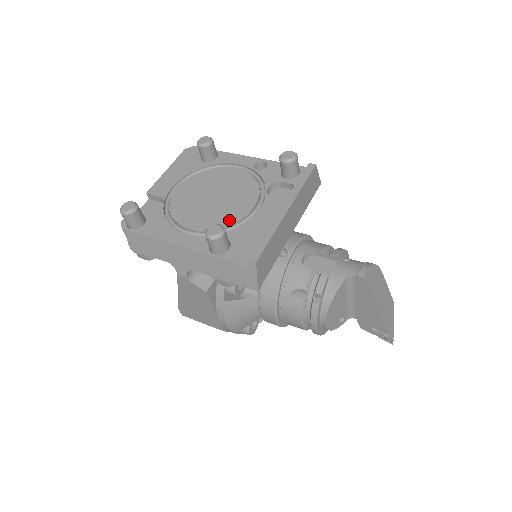
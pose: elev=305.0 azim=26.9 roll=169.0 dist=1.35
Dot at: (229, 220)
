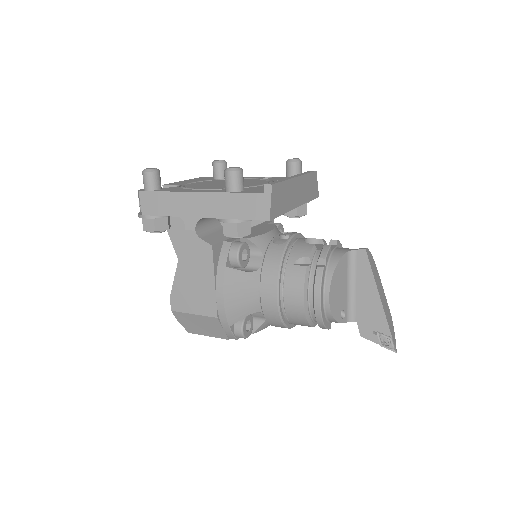
Dot at: occluded
